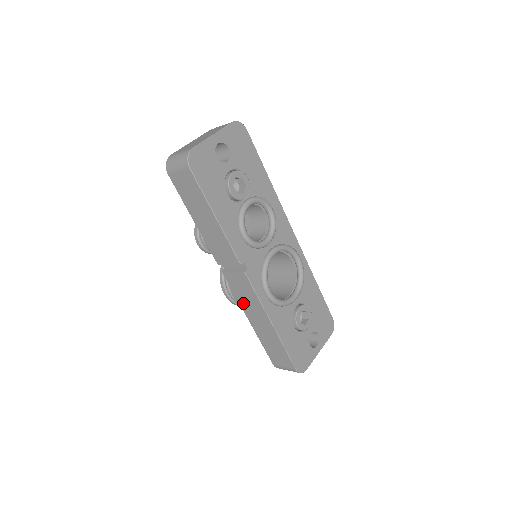
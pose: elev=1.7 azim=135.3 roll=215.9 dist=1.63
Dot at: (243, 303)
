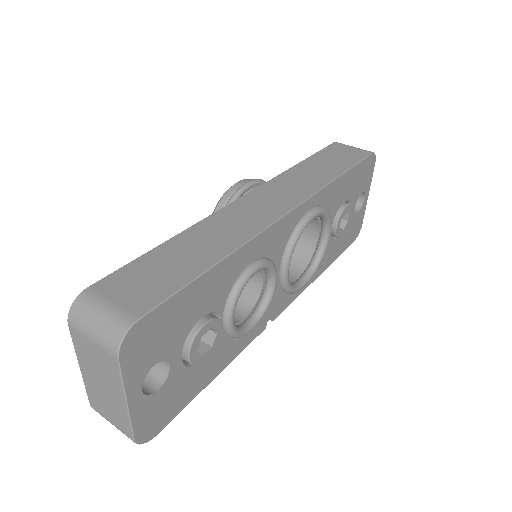
Dot at: occluded
